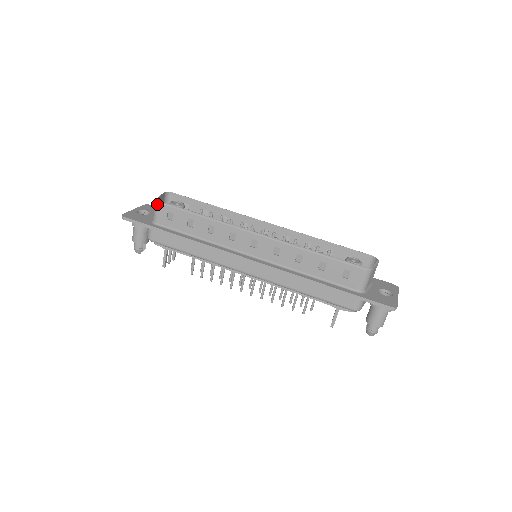
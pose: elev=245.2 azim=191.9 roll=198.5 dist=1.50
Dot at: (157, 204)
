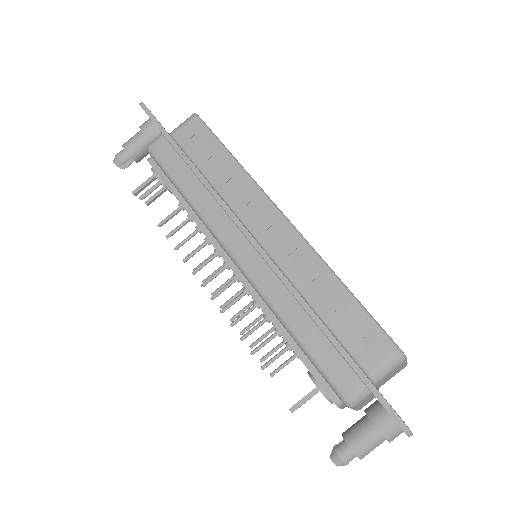
Dot at: (193, 116)
